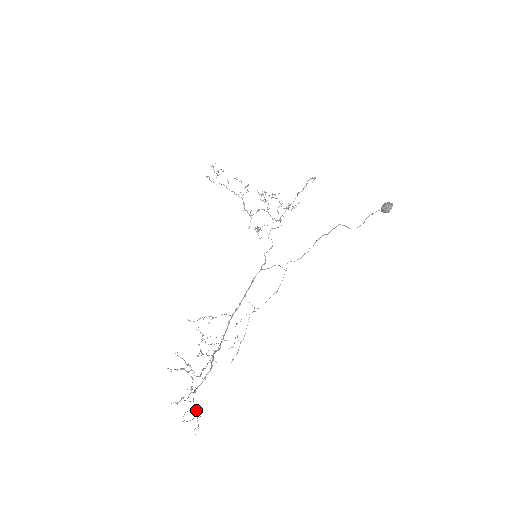
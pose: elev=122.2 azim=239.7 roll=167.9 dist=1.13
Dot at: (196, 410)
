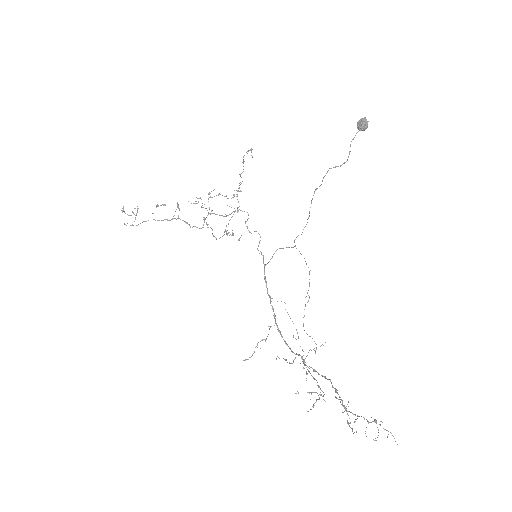
Dot at: (373, 421)
